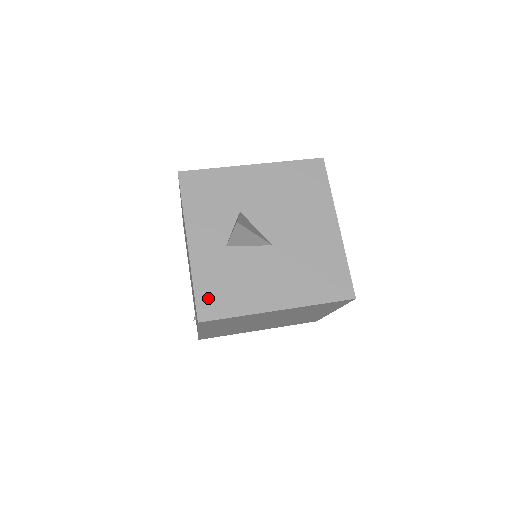
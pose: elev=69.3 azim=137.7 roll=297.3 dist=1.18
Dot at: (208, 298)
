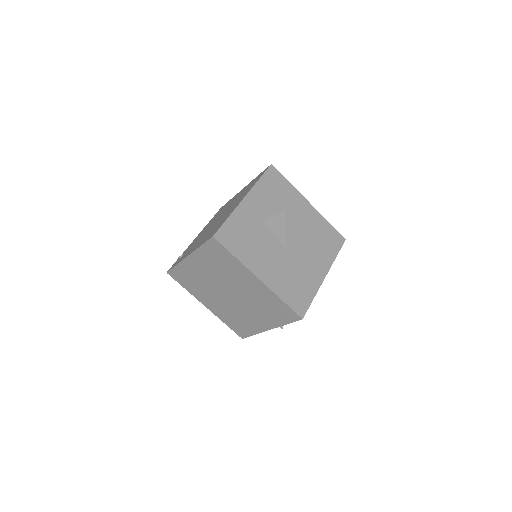
Dot at: (229, 232)
